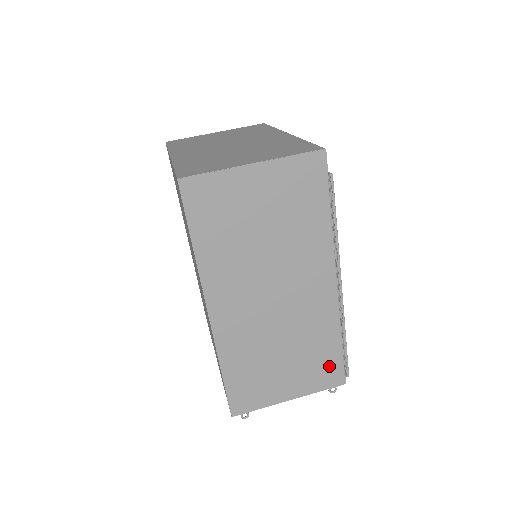
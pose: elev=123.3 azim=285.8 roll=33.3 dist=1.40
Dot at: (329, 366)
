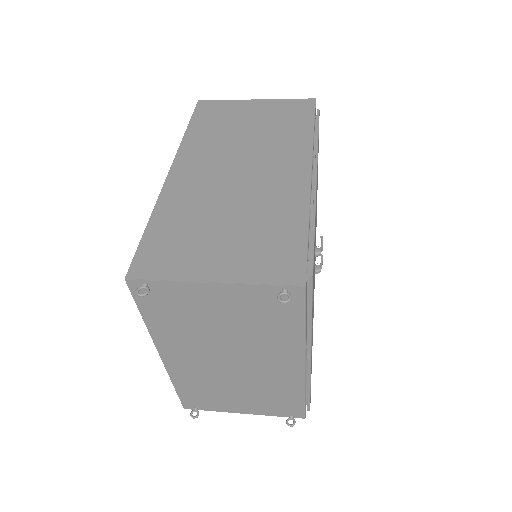
Dot at: (284, 253)
